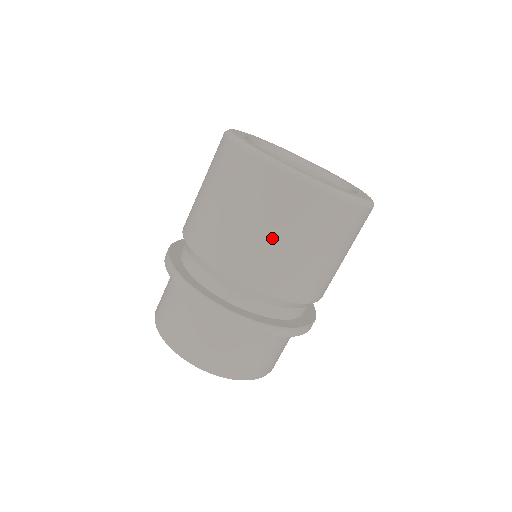
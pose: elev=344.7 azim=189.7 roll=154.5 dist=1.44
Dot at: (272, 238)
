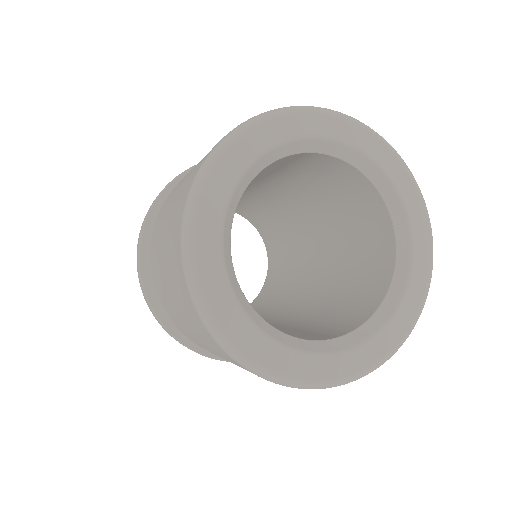
Dot at: occluded
